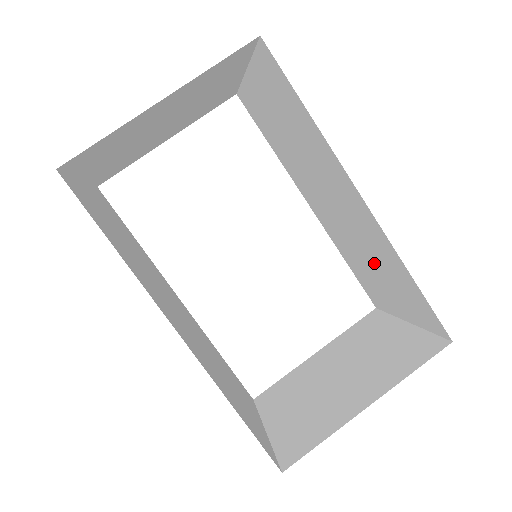
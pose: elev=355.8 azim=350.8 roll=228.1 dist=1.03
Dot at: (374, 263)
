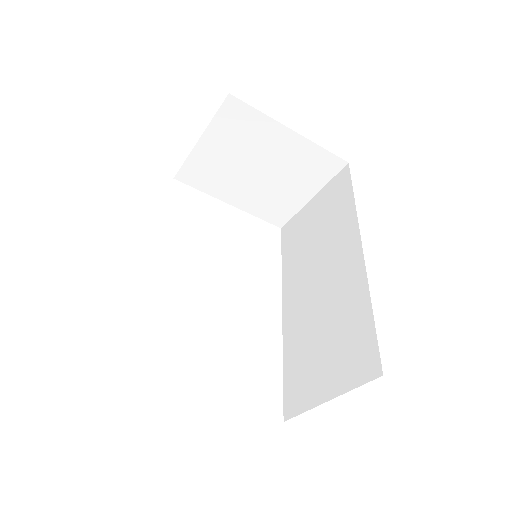
Dot at: (329, 330)
